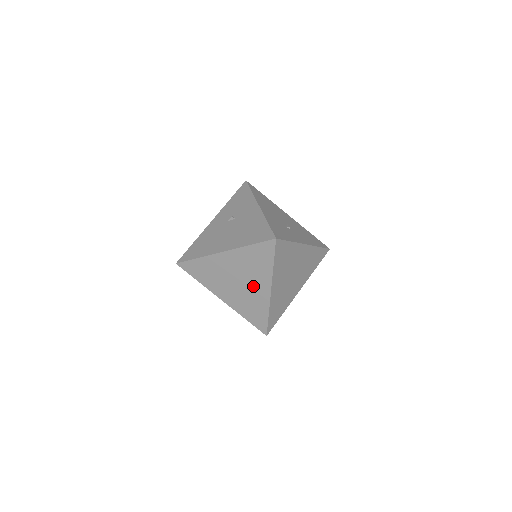
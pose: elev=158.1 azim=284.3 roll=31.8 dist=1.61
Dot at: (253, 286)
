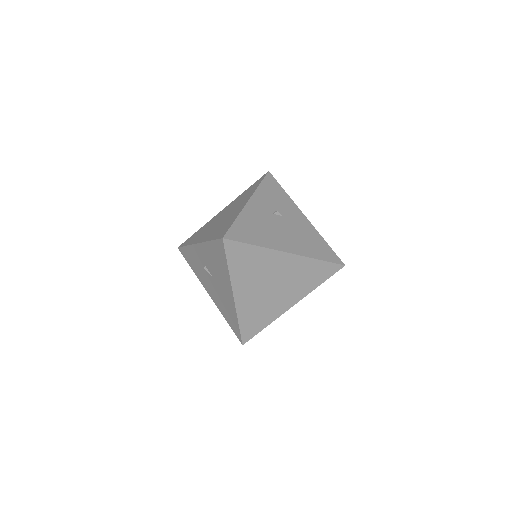
Dot at: (282, 296)
